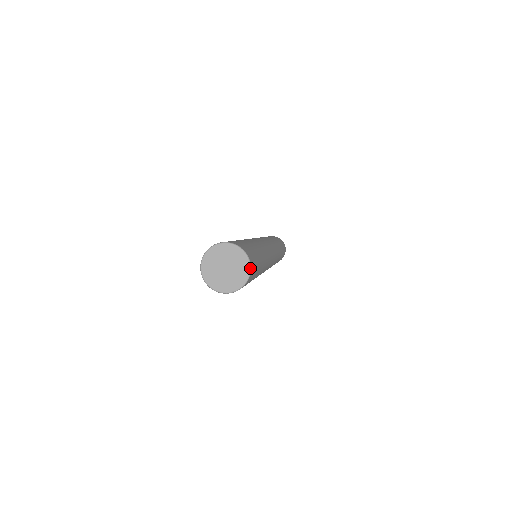
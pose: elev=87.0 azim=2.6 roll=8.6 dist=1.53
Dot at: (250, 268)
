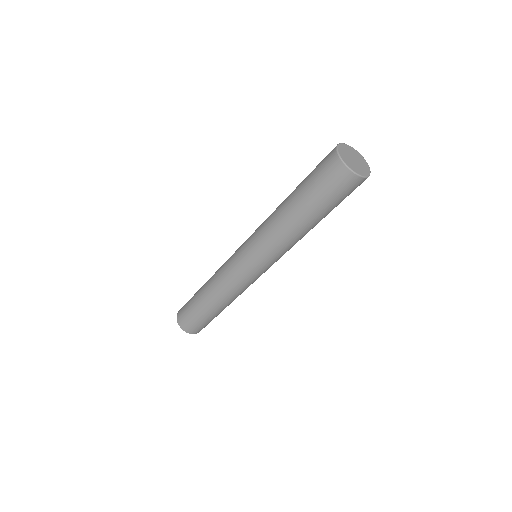
Dot at: occluded
